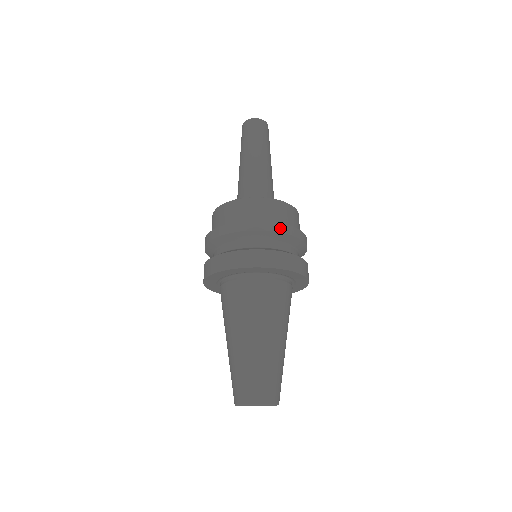
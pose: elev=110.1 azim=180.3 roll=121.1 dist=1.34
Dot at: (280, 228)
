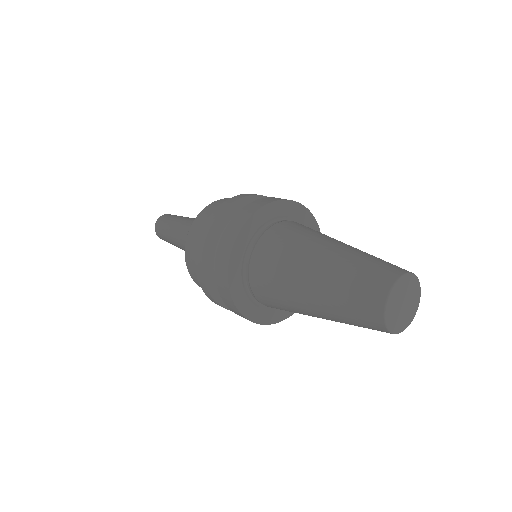
Dot at: occluded
